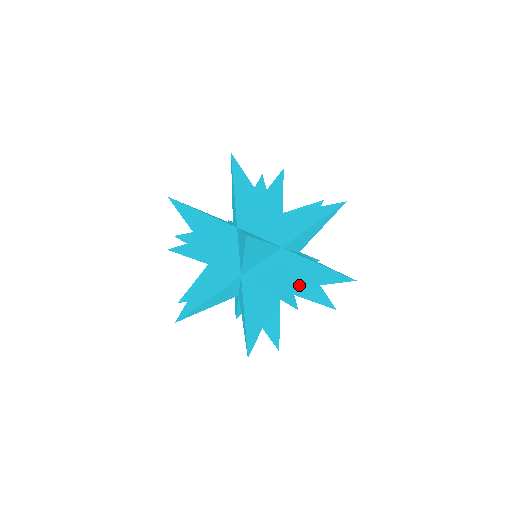
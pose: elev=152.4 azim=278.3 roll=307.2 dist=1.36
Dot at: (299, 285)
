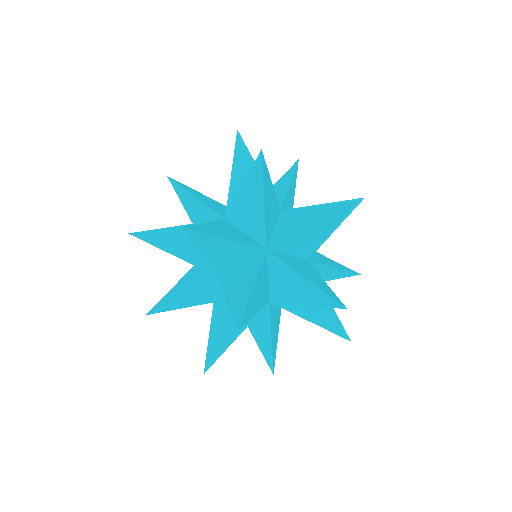
Dot at: (287, 300)
